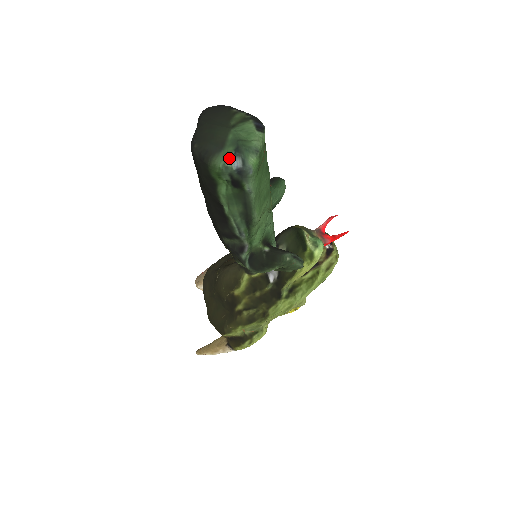
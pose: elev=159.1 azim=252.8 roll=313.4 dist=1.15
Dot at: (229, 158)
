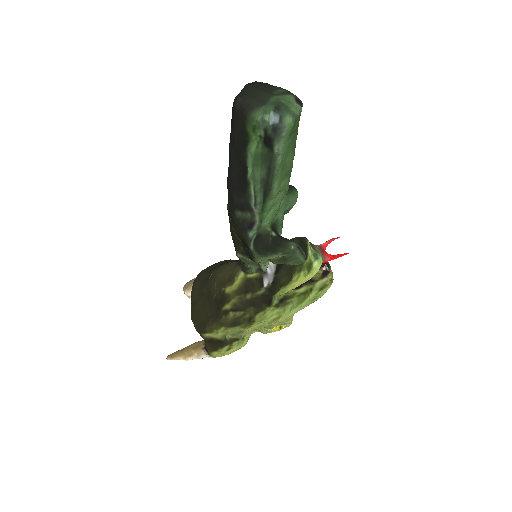
Dot at: (268, 113)
